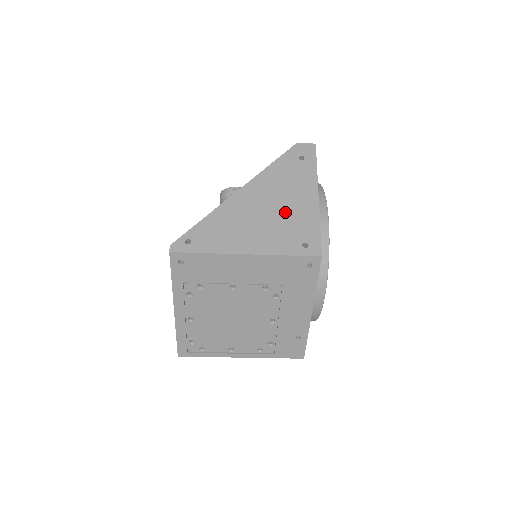
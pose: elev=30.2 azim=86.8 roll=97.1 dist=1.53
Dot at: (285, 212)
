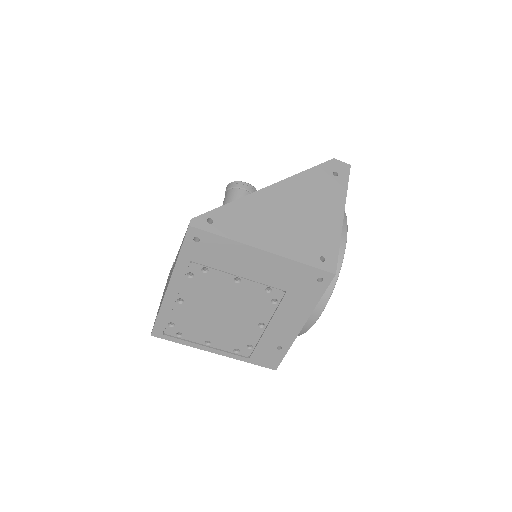
Dot at: (310, 221)
